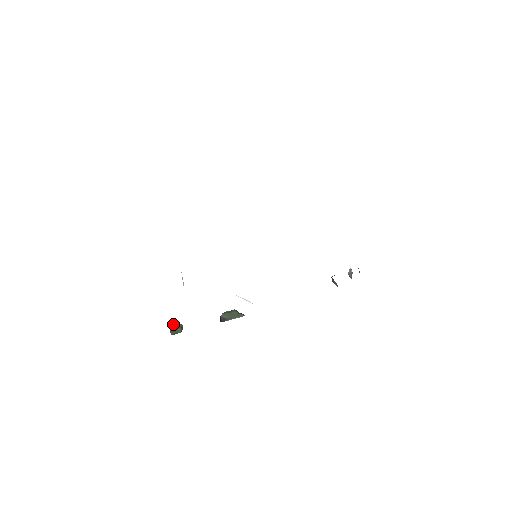
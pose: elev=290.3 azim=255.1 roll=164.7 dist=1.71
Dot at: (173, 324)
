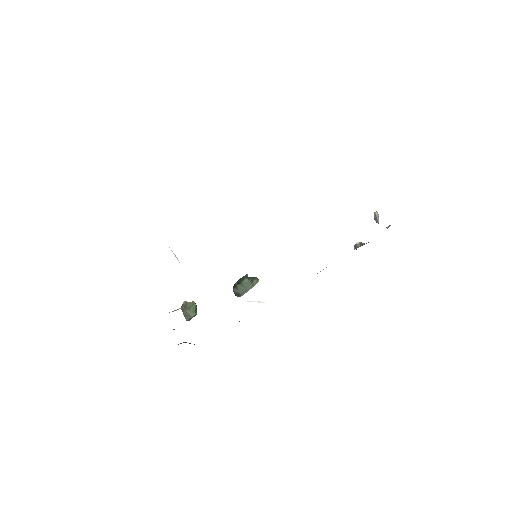
Dot at: (185, 309)
